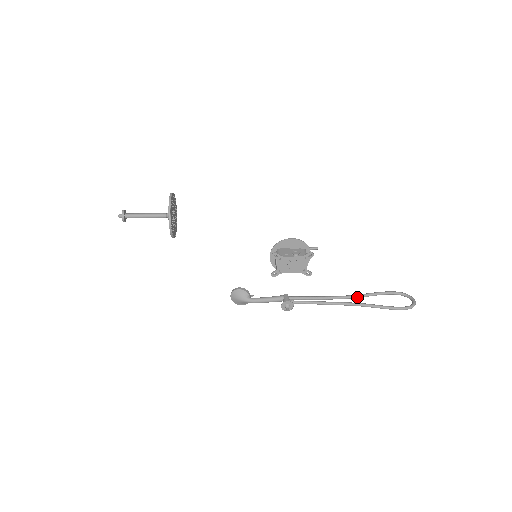
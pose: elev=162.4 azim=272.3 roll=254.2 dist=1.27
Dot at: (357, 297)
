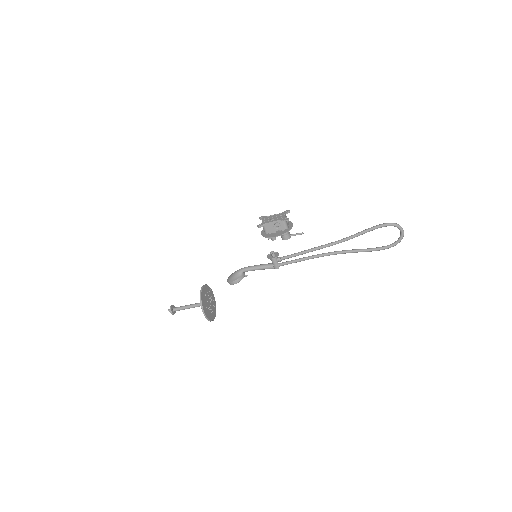
Dot at: (346, 251)
